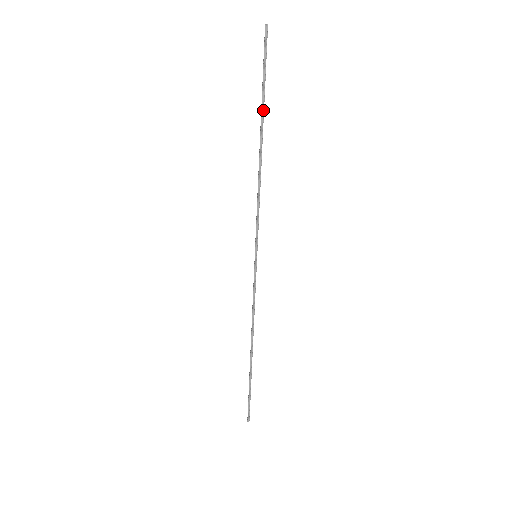
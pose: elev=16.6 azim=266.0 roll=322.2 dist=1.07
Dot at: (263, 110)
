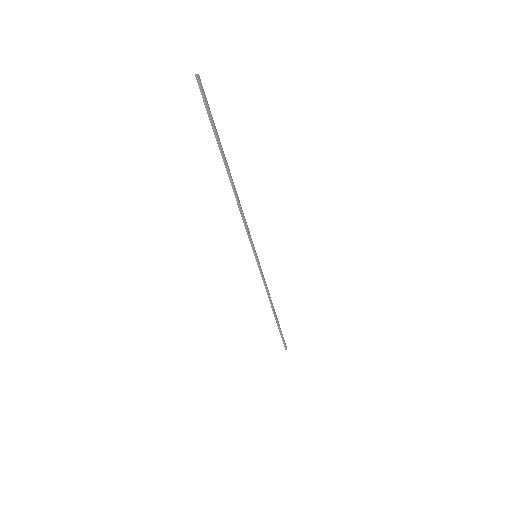
Dot at: (222, 151)
